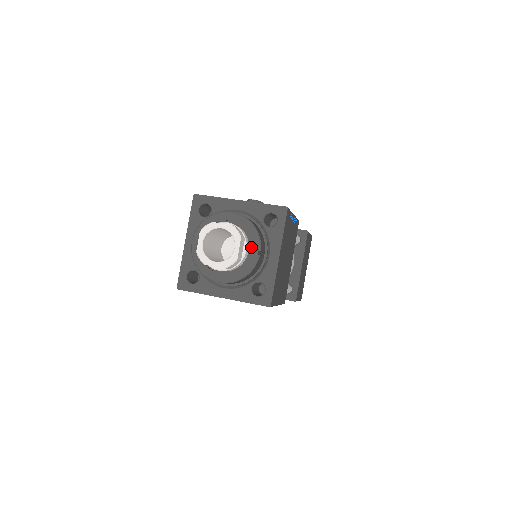
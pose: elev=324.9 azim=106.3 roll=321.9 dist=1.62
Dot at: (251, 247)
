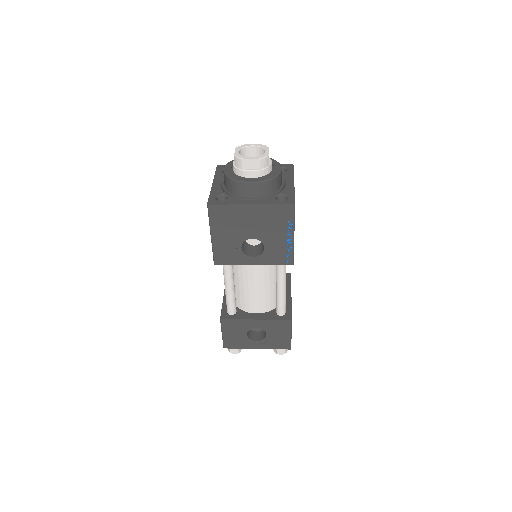
Dot at: (274, 166)
